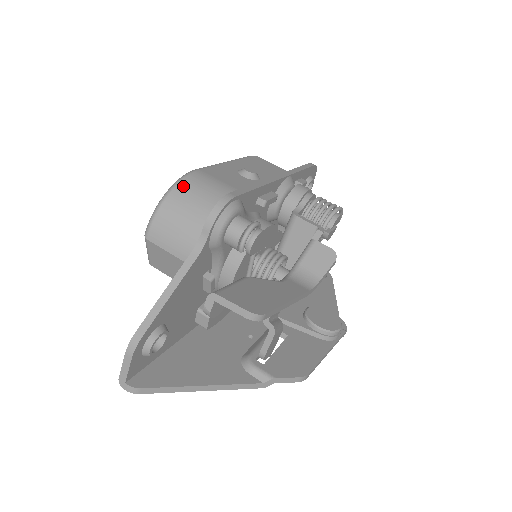
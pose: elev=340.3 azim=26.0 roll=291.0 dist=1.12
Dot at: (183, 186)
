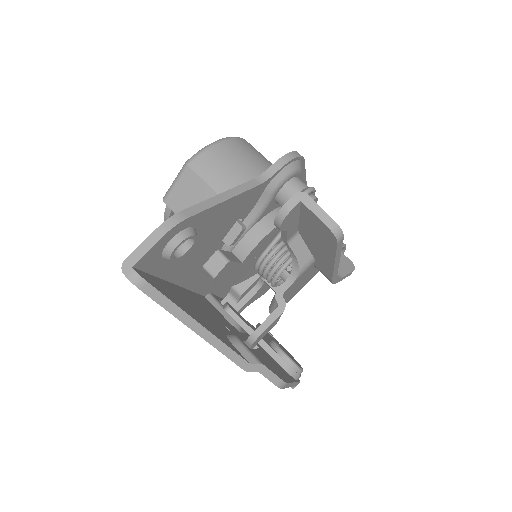
Dot at: (242, 141)
